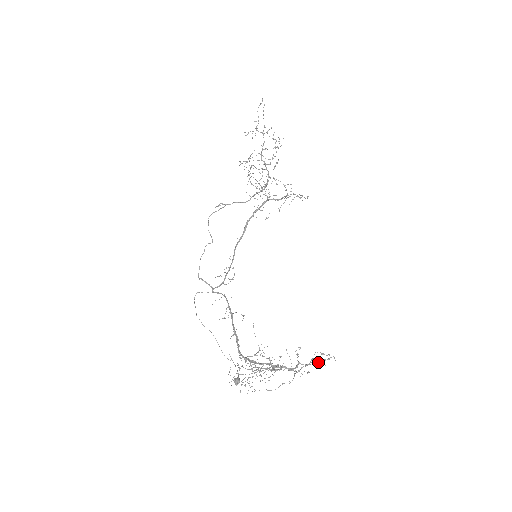
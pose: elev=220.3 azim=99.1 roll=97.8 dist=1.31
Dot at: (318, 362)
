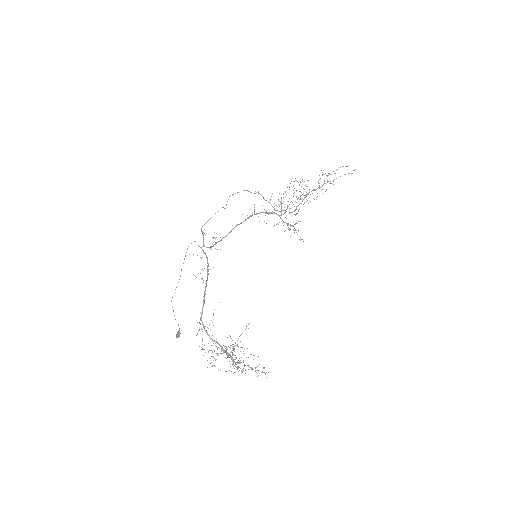
Dot at: occluded
